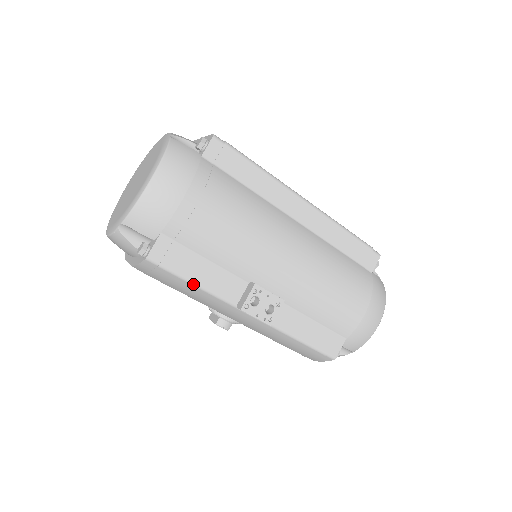
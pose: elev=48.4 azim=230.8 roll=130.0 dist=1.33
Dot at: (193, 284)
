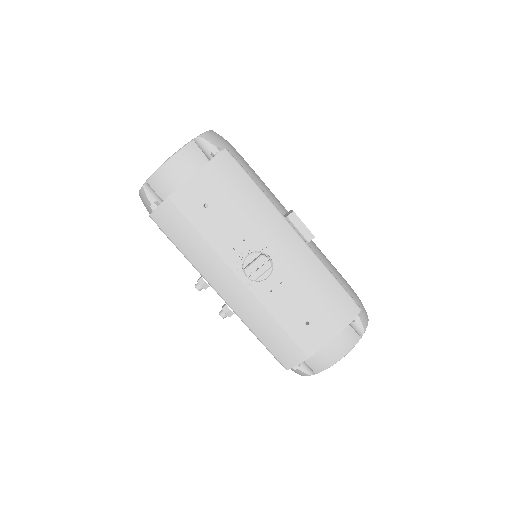
Dot at: (256, 184)
